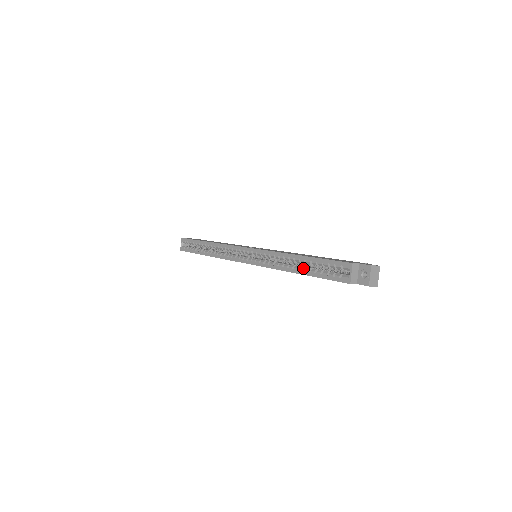
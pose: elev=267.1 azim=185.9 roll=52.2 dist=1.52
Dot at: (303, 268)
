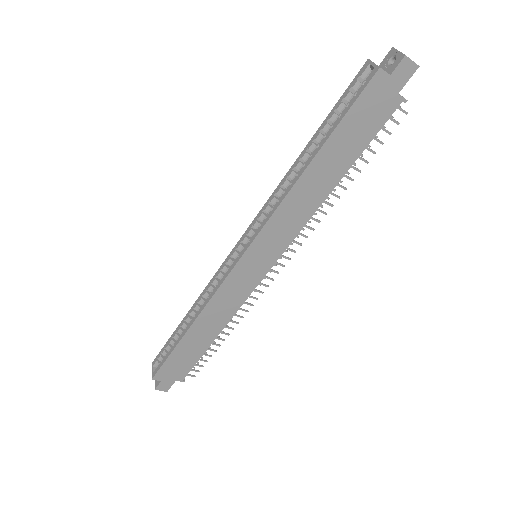
Dot at: (315, 148)
